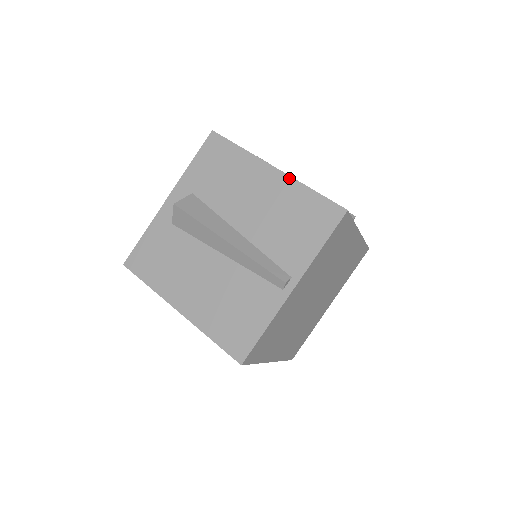
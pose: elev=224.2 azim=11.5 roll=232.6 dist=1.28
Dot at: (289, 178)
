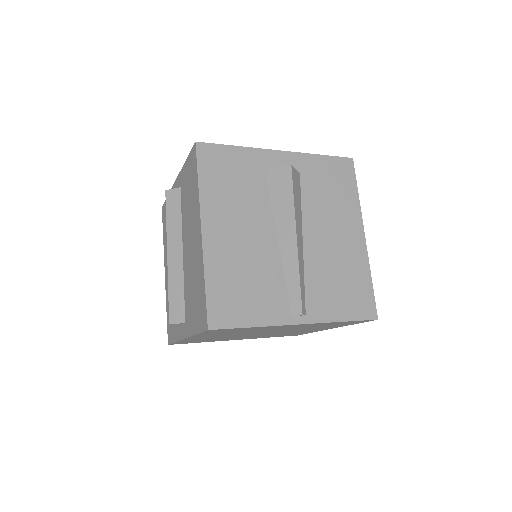
Dot at: (366, 254)
